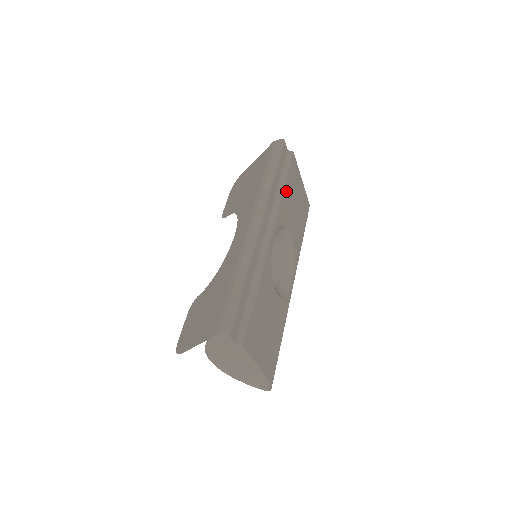
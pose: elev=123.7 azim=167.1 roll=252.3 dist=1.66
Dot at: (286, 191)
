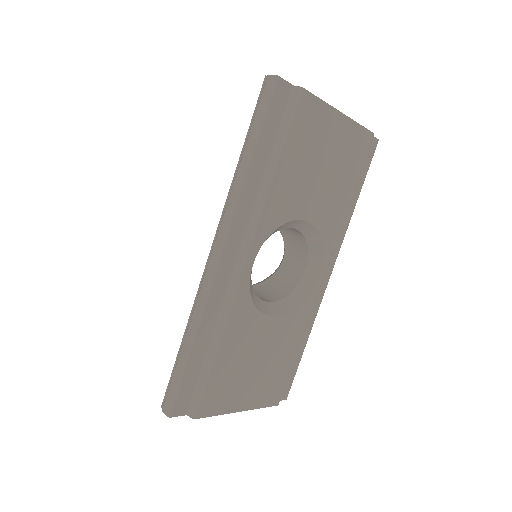
Dot at: (284, 171)
